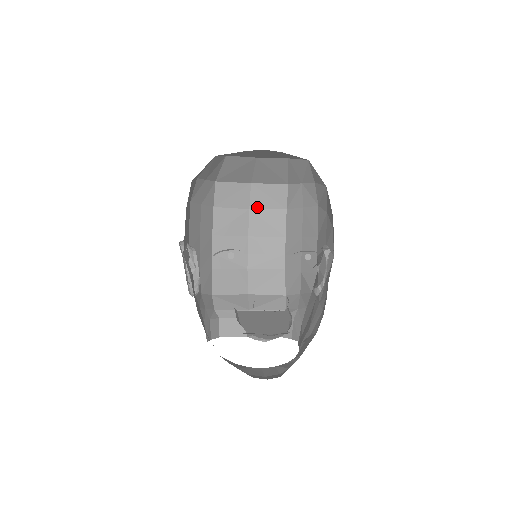
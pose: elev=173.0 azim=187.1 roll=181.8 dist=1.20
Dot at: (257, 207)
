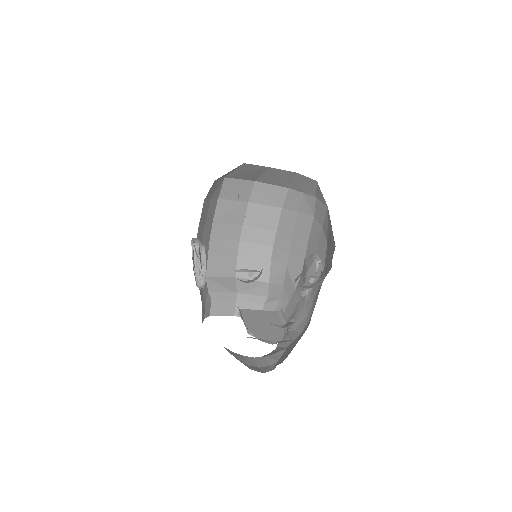
Dot at: (256, 202)
